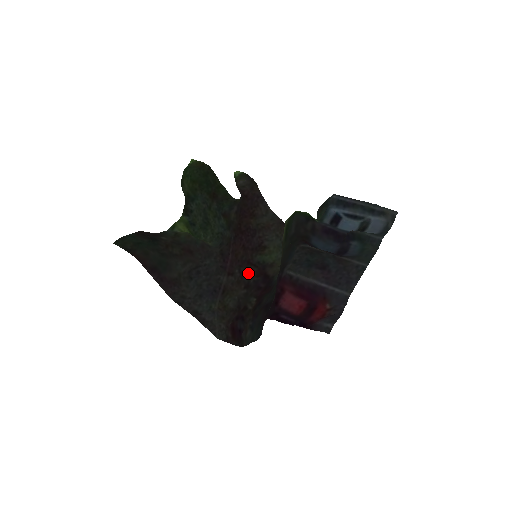
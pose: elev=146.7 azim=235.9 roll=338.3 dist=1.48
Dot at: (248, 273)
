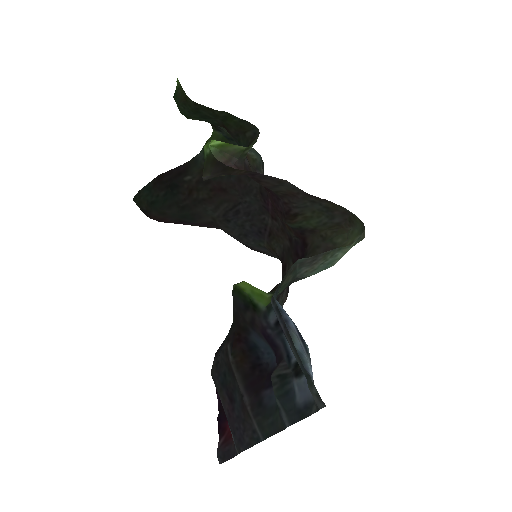
Dot at: (288, 229)
